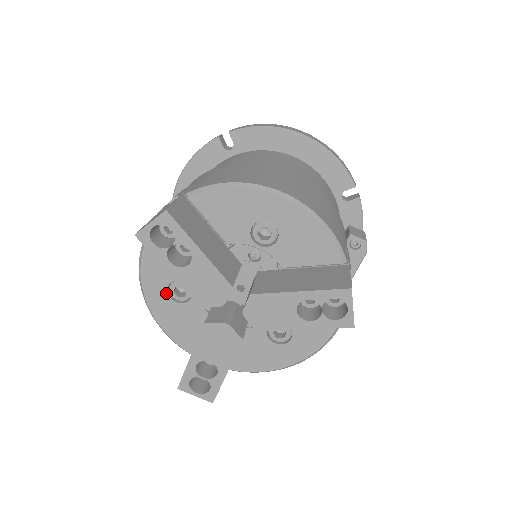
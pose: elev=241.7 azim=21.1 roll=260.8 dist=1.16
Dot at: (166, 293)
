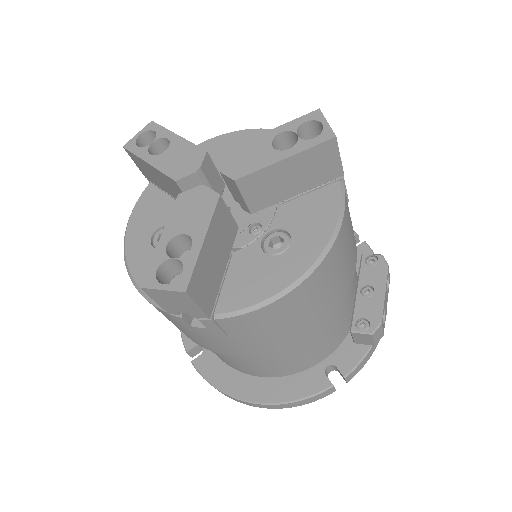
Dot at: (149, 243)
